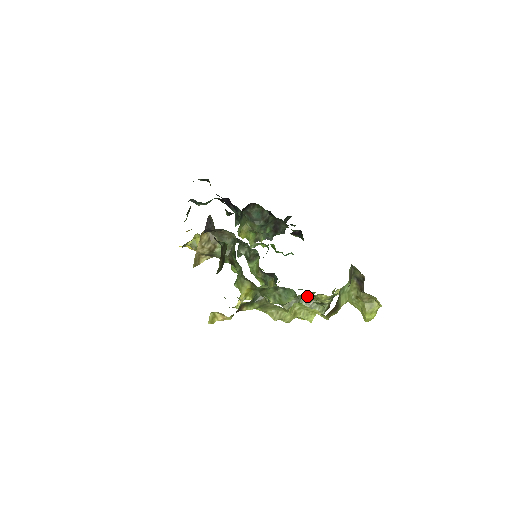
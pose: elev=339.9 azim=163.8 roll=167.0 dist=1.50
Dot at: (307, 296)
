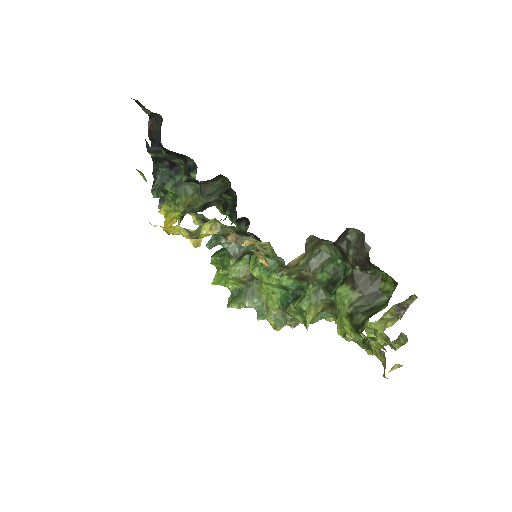
Dot at: occluded
